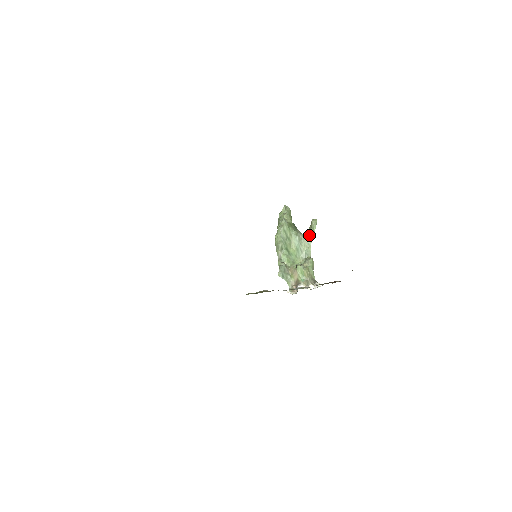
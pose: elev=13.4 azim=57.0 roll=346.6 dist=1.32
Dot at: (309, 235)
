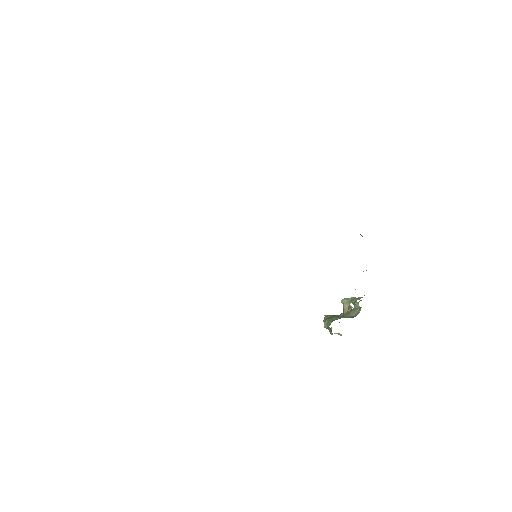
Dot at: (355, 307)
